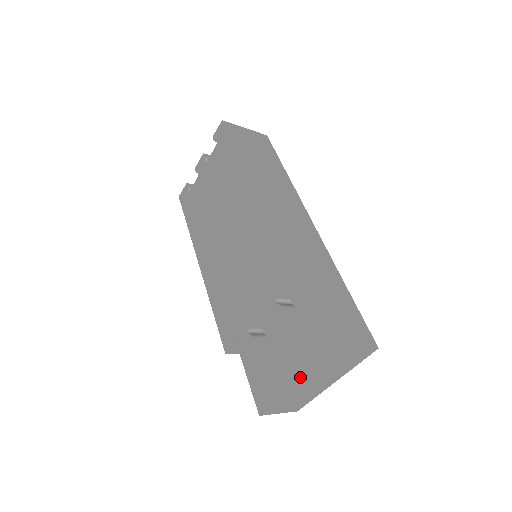
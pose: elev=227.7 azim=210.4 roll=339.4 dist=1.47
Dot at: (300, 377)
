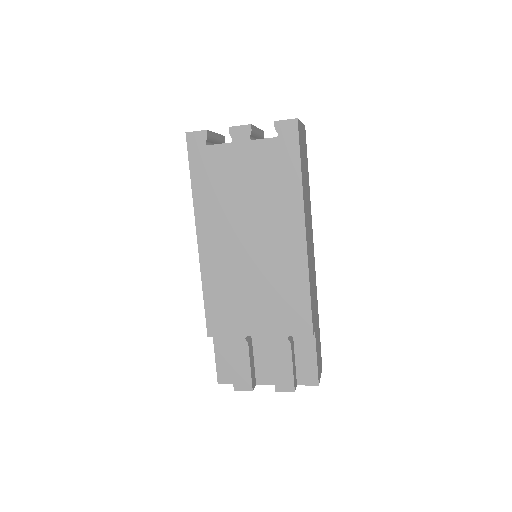
Dot at: occluded
